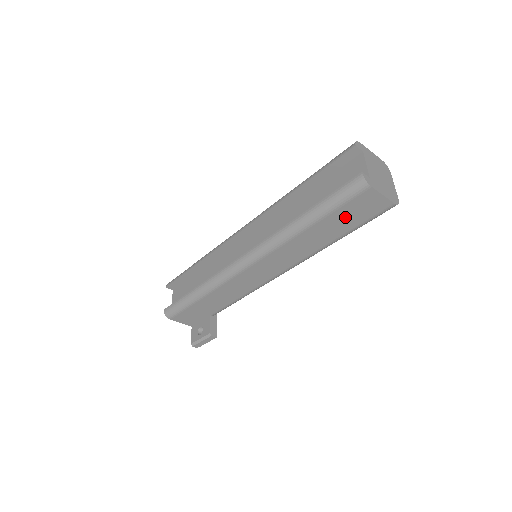
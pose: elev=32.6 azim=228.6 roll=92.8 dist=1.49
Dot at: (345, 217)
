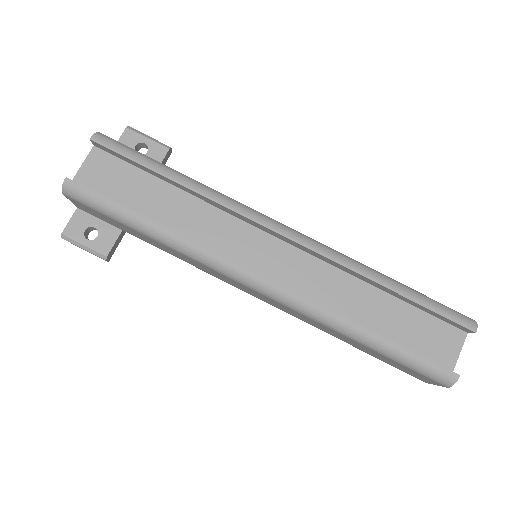
Dot at: (390, 361)
